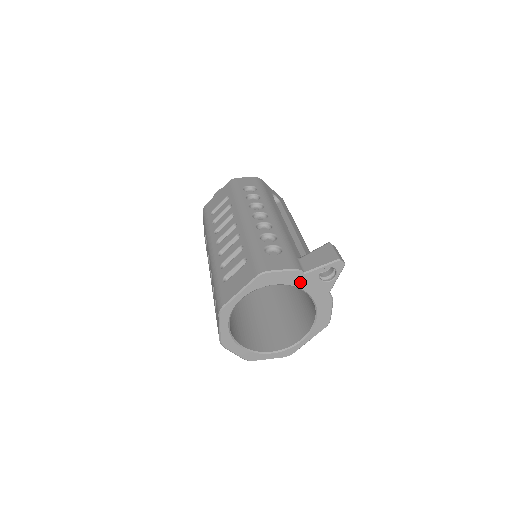
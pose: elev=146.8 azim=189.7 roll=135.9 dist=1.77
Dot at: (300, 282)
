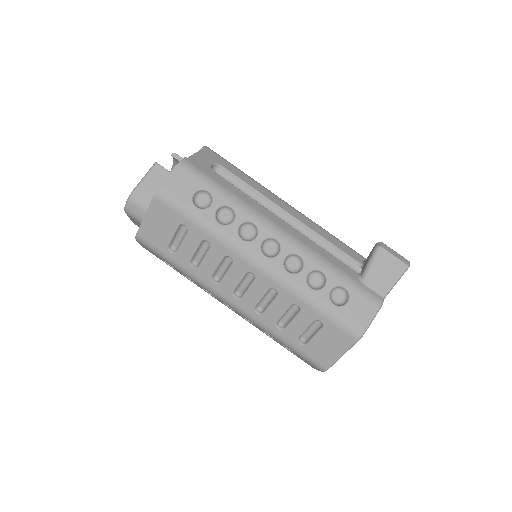
Dot at: occluded
